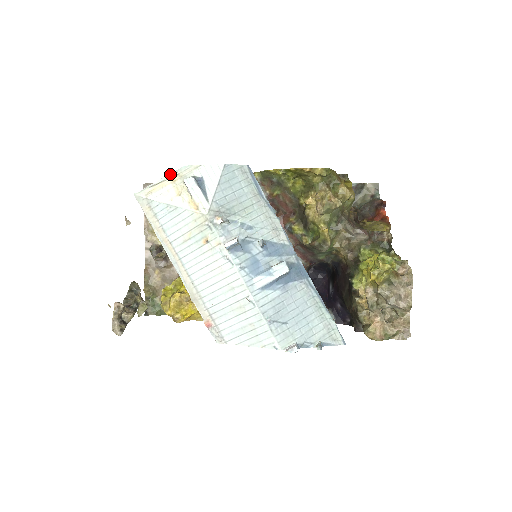
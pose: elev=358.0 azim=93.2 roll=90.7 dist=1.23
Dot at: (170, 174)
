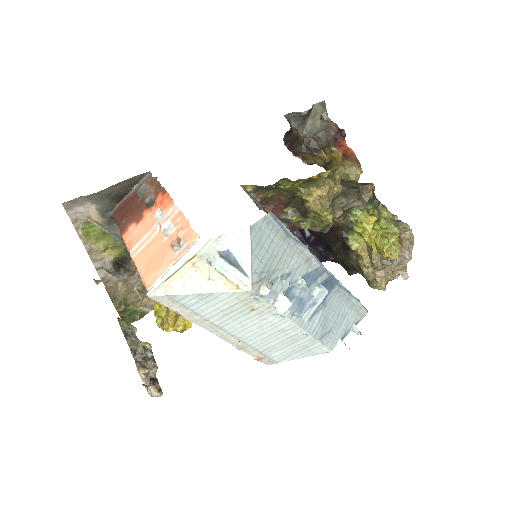
Dot at: (184, 257)
